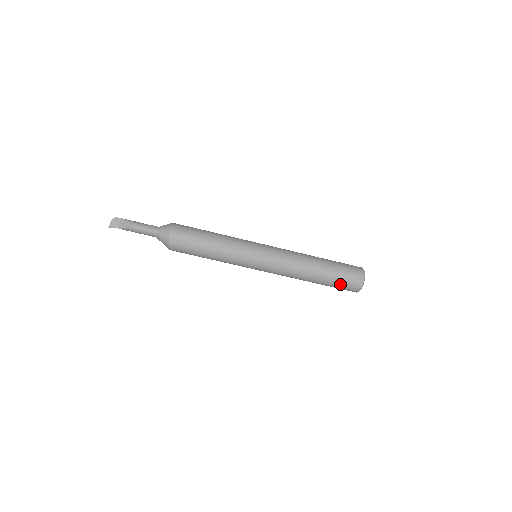
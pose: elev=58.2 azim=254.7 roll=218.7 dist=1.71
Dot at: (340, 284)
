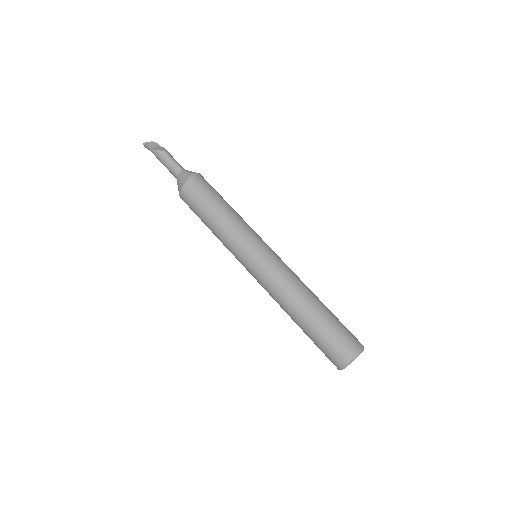
Dot at: (330, 338)
